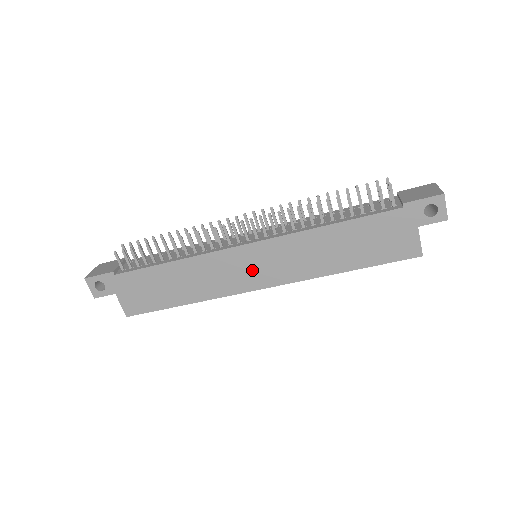
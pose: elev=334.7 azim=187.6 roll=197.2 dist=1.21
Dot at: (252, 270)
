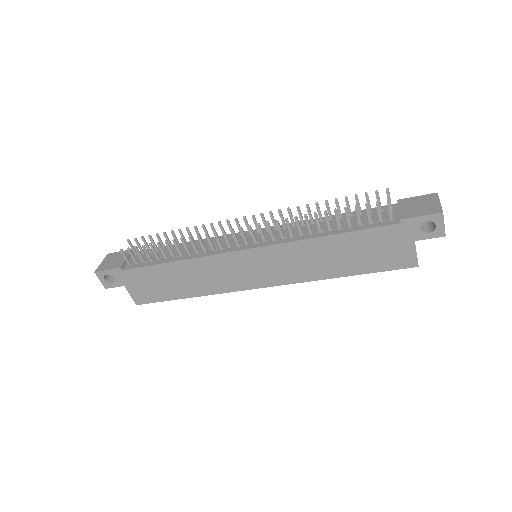
Dot at: (252, 272)
